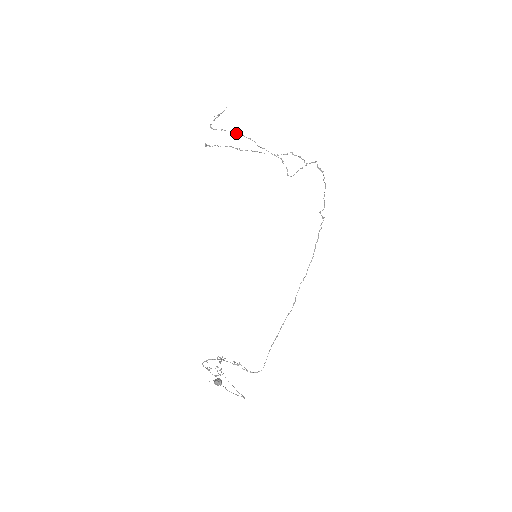
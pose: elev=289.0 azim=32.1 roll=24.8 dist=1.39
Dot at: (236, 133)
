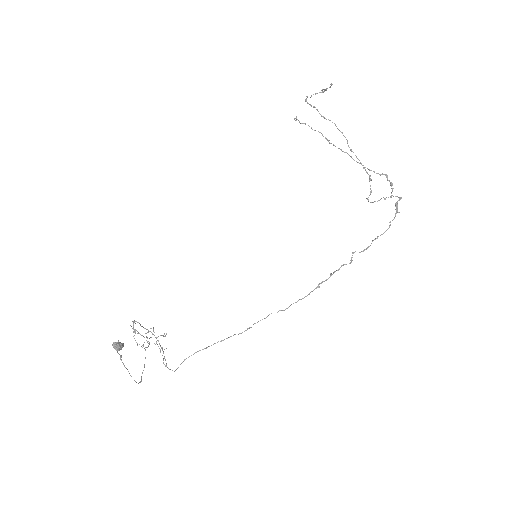
Dot at: occluded
